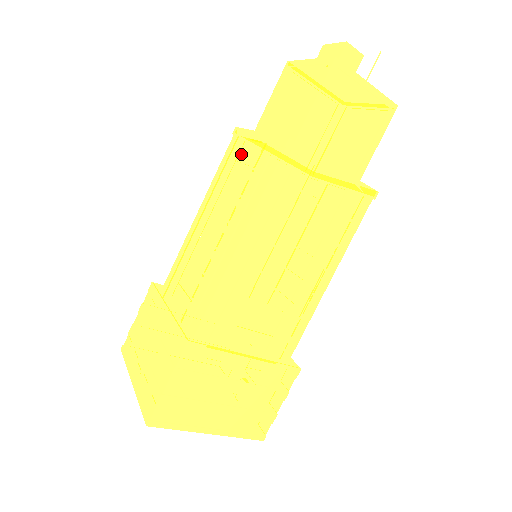
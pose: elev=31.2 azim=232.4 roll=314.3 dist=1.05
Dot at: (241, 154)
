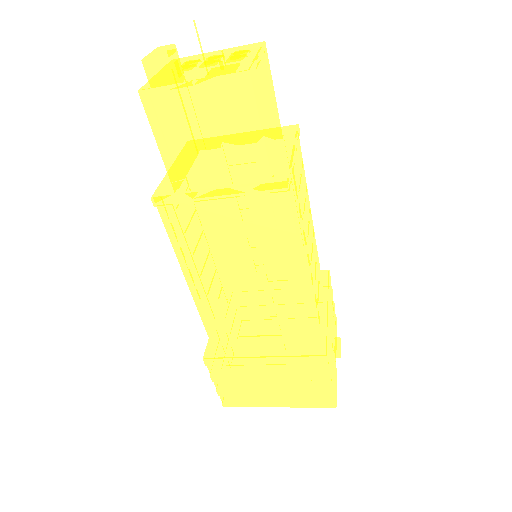
Dot at: occluded
